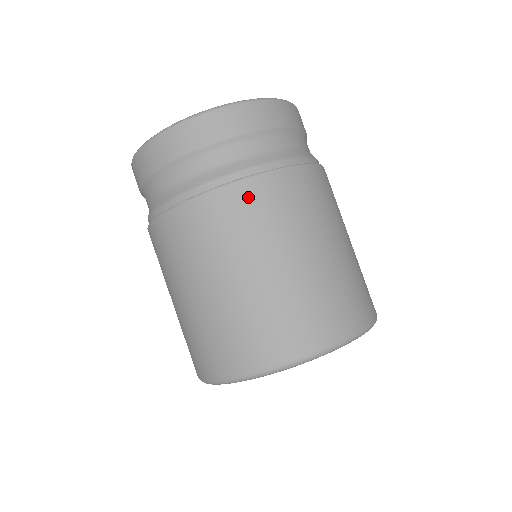
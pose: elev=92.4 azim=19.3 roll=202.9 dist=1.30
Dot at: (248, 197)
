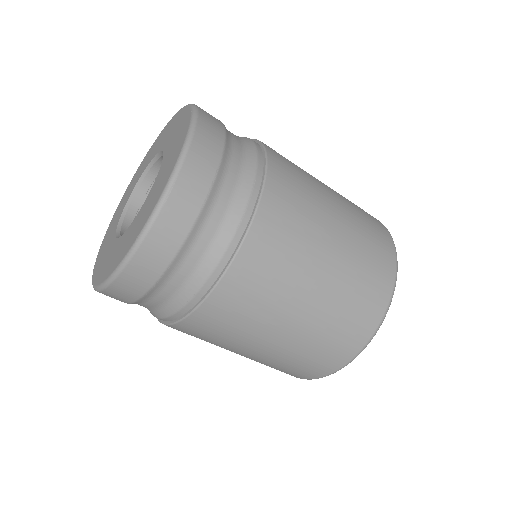
Dot at: (184, 332)
